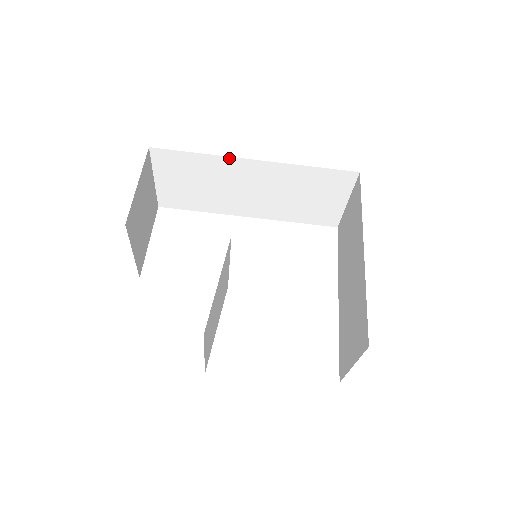
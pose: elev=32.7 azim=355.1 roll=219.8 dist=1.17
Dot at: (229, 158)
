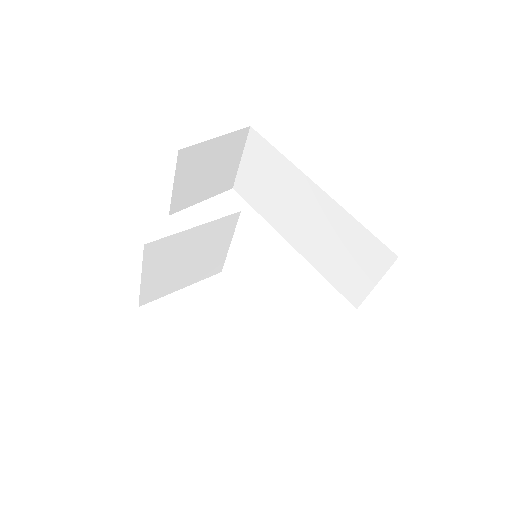
Dot at: (300, 172)
